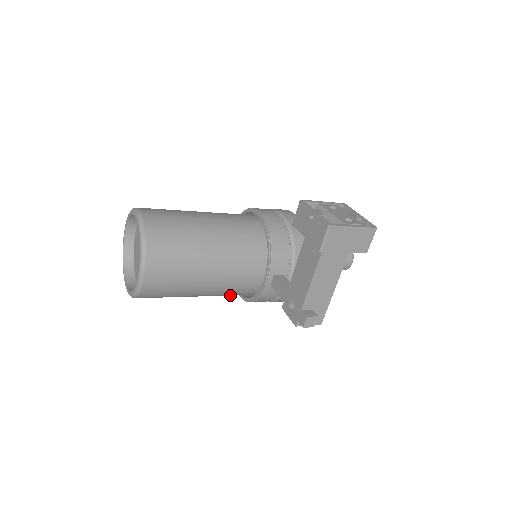
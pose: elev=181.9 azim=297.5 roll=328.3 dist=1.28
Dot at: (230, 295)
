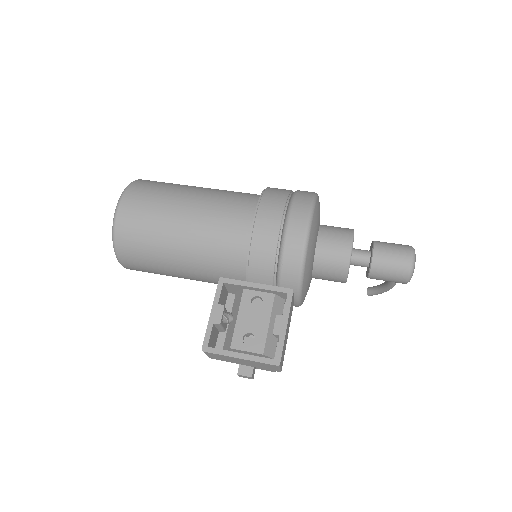
Dot at: occluded
